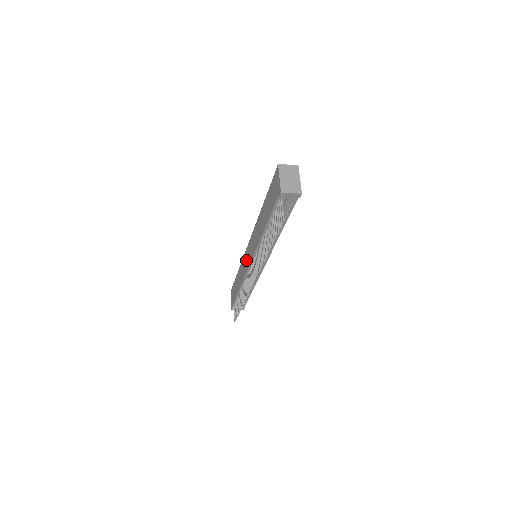
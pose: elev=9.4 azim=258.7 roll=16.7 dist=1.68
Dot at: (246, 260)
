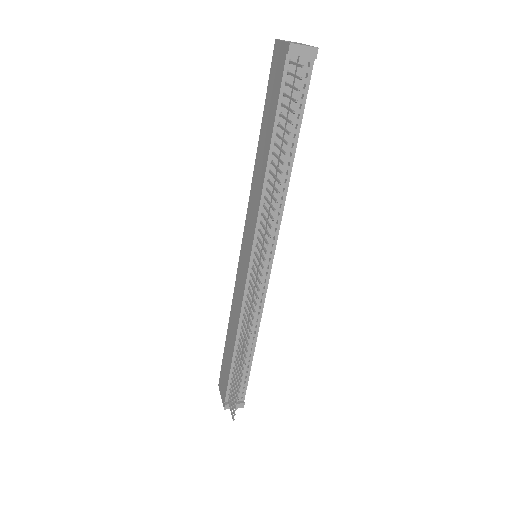
Dot at: (241, 273)
